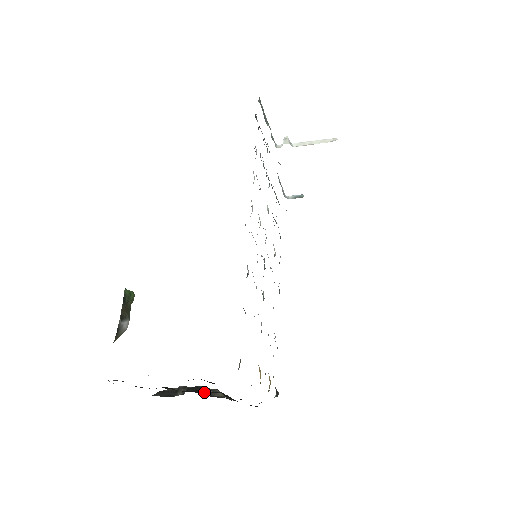
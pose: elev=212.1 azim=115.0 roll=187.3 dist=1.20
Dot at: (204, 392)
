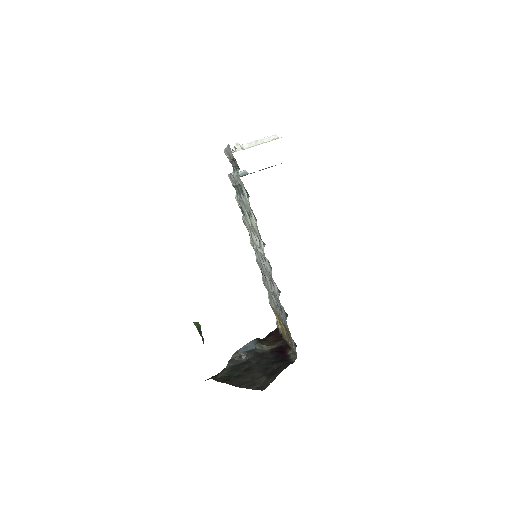
Dot at: (258, 351)
